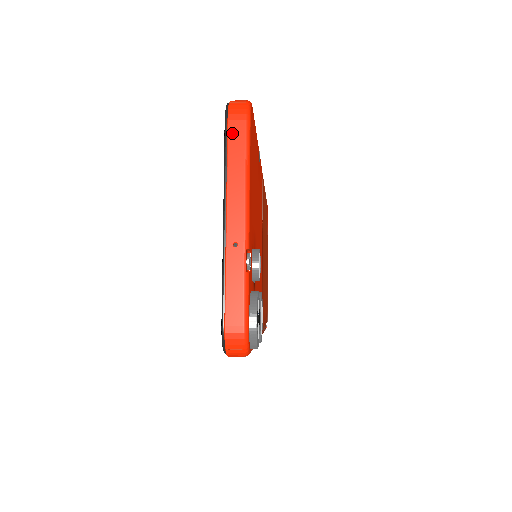
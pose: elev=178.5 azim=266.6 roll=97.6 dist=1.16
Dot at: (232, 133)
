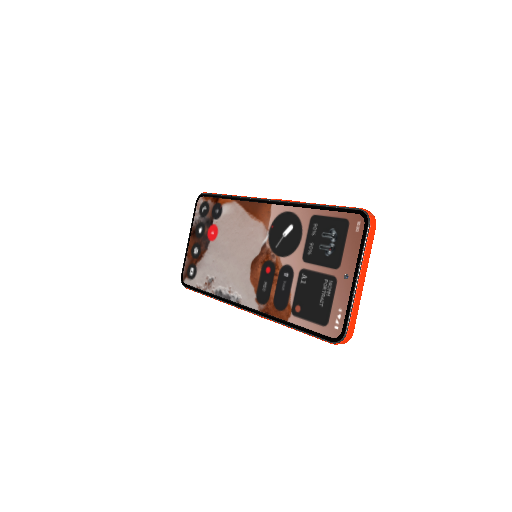
Dot at: (371, 234)
